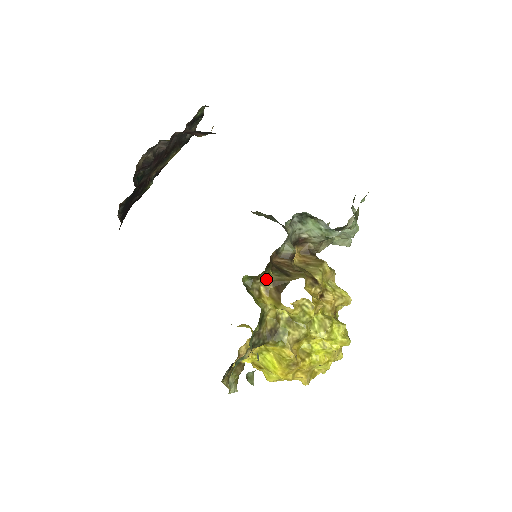
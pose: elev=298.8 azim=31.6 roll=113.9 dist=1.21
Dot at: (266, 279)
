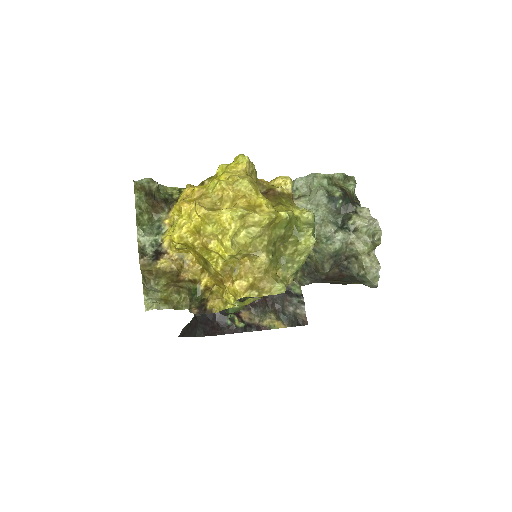
Dot at: occluded
